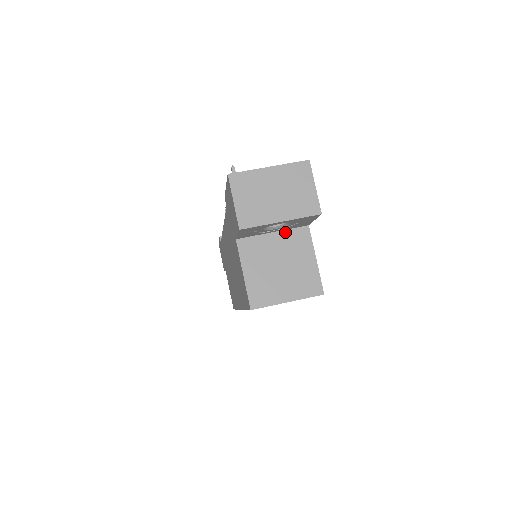
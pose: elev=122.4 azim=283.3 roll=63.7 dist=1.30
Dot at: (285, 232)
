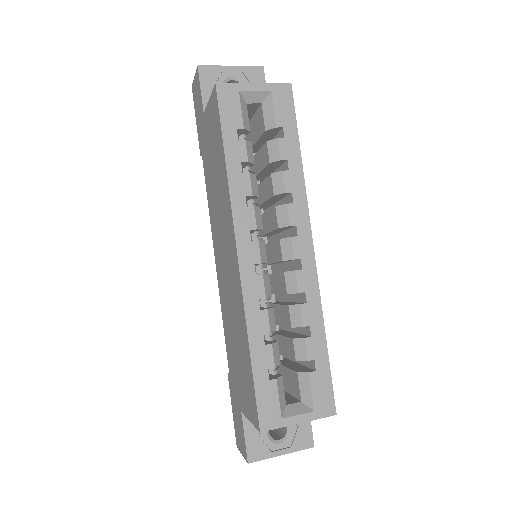
Dot at: occluded
